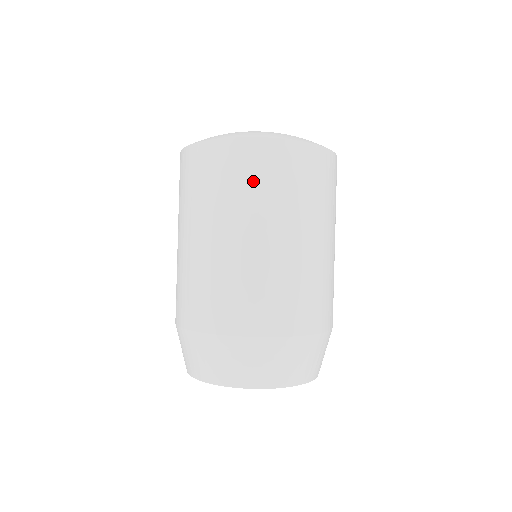
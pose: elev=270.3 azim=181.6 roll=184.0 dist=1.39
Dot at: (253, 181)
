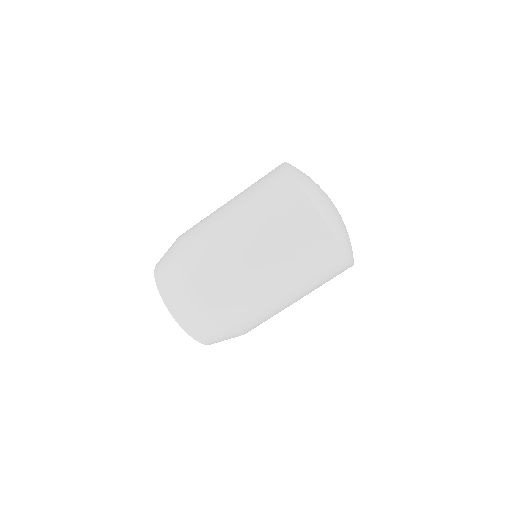
Dot at: (271, 200)
